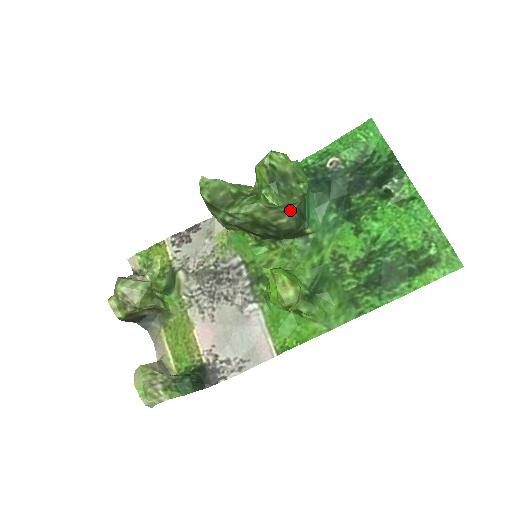
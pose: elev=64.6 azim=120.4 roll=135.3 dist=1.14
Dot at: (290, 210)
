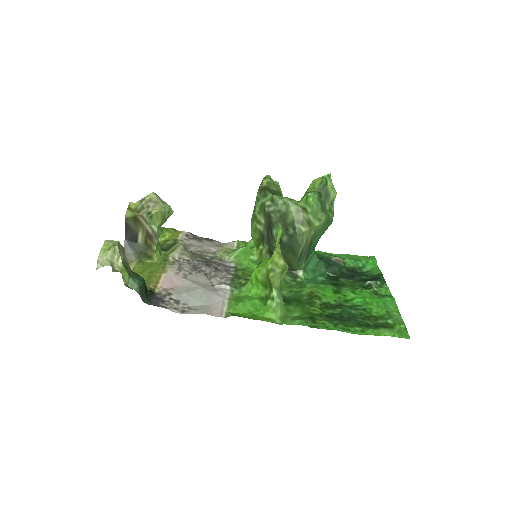
Dot at: (313, 224)
